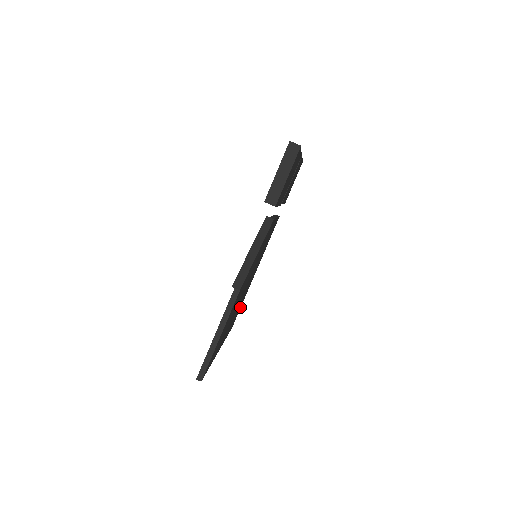
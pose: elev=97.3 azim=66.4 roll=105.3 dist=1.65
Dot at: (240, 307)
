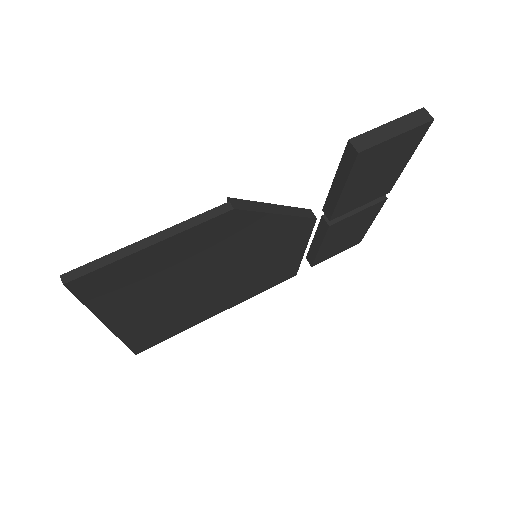
Dot at: (170, 334)
